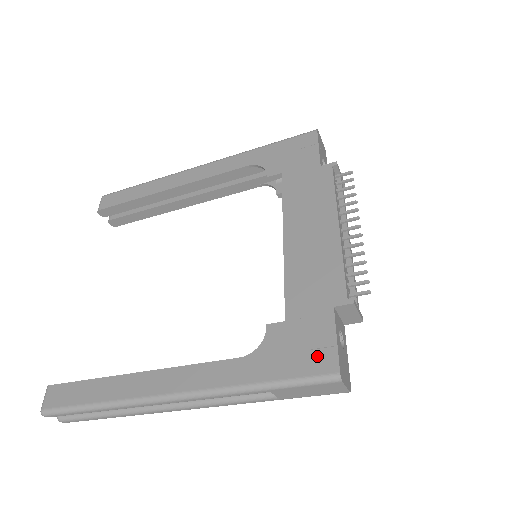
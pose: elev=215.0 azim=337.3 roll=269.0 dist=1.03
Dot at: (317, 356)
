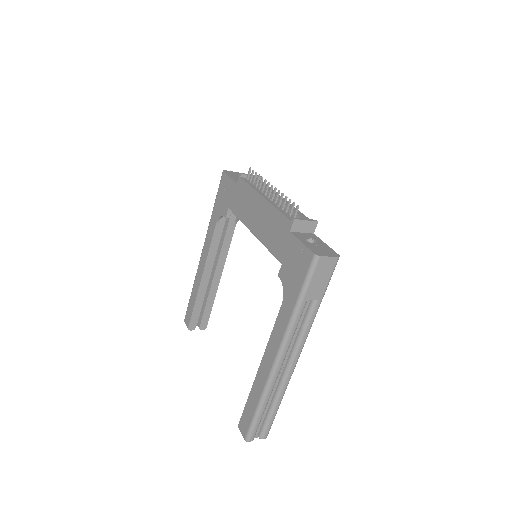
Dot at: (302, 260)
